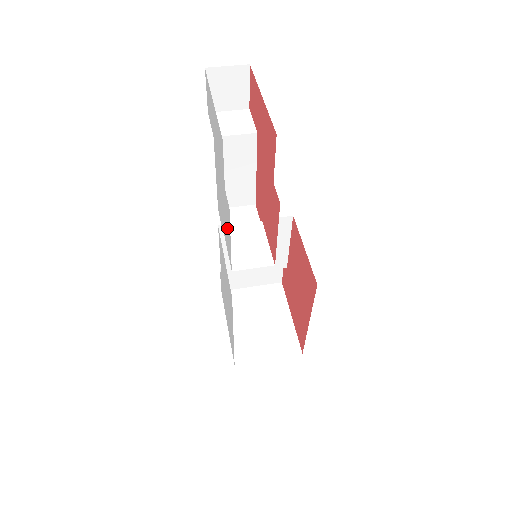
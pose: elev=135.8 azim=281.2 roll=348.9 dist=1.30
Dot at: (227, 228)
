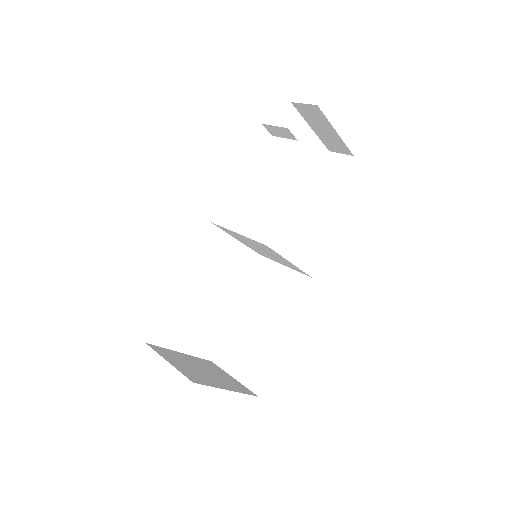
Dot at: occluded
